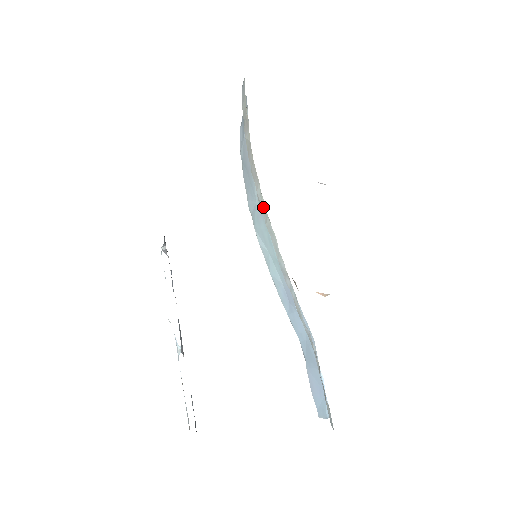
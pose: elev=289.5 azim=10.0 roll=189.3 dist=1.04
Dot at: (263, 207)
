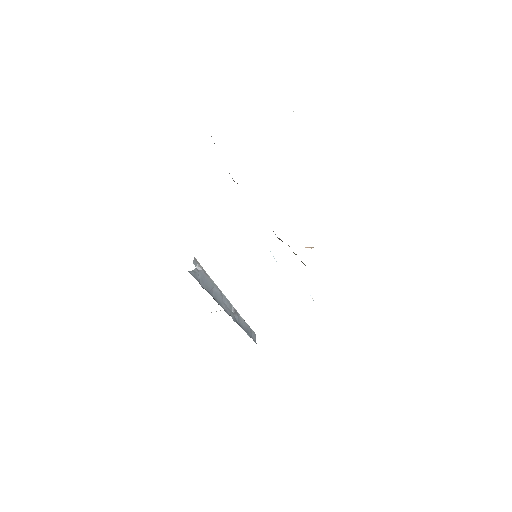
Dot at: occluded
